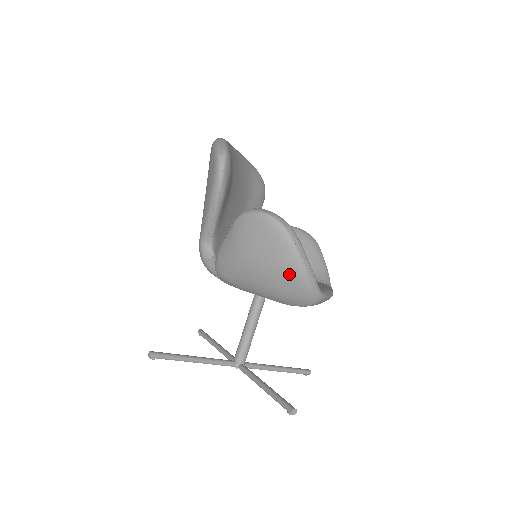
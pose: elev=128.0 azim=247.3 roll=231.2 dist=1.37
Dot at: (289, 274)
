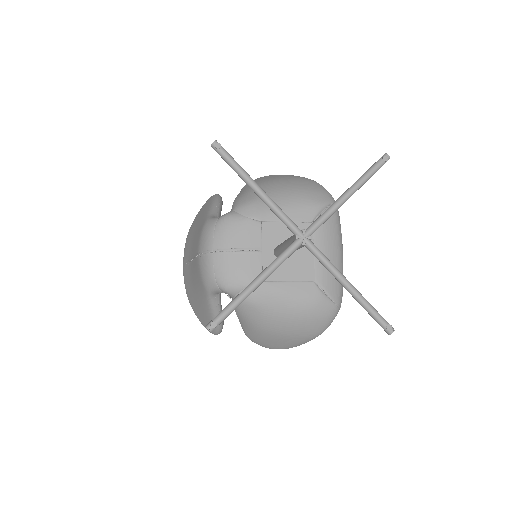
Dot at: (303, 179)
